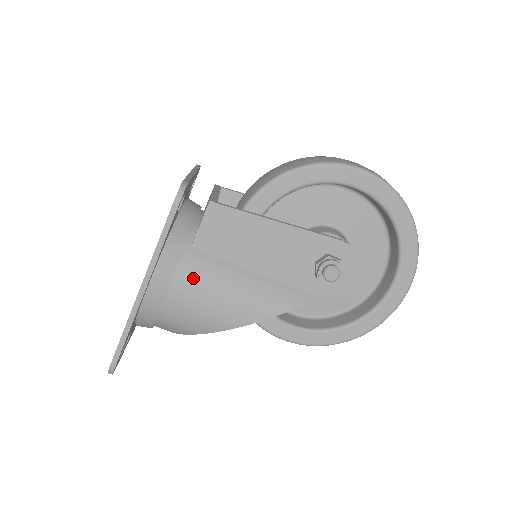
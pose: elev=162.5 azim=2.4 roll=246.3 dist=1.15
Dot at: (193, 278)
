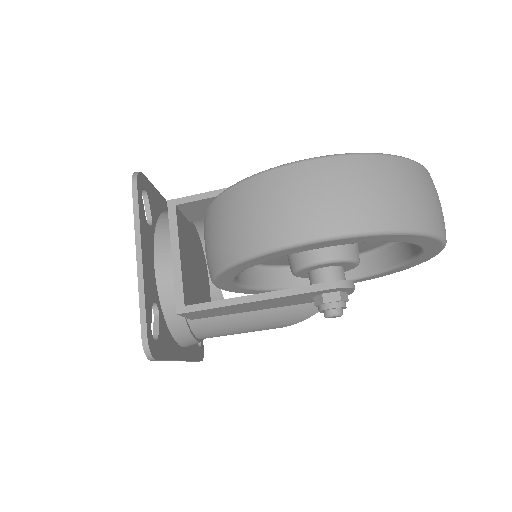
Dot at: (211, 333)
